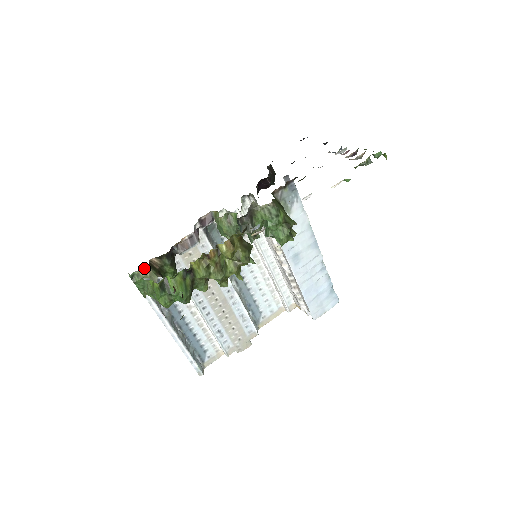
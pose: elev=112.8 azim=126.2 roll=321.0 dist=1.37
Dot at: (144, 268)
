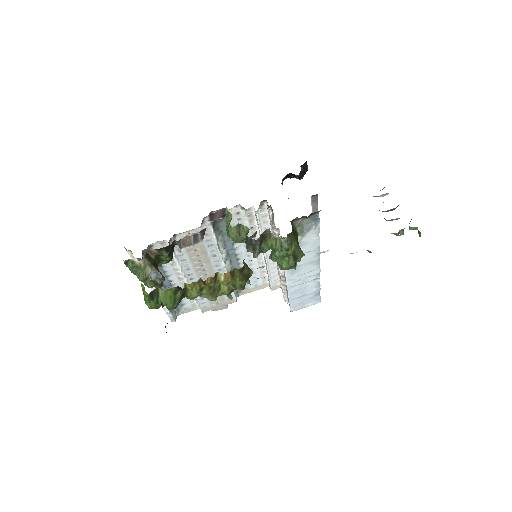
Dot at: (140, 260)
